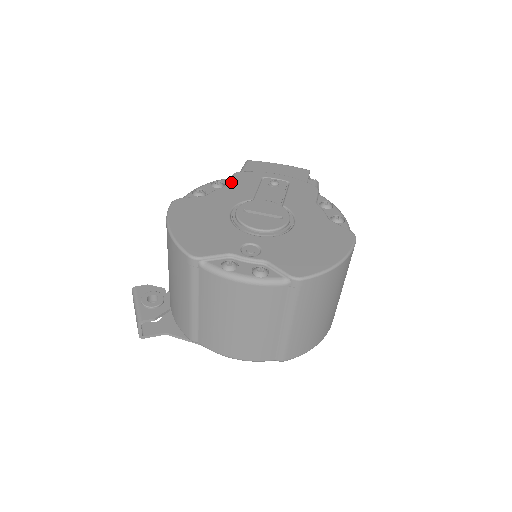
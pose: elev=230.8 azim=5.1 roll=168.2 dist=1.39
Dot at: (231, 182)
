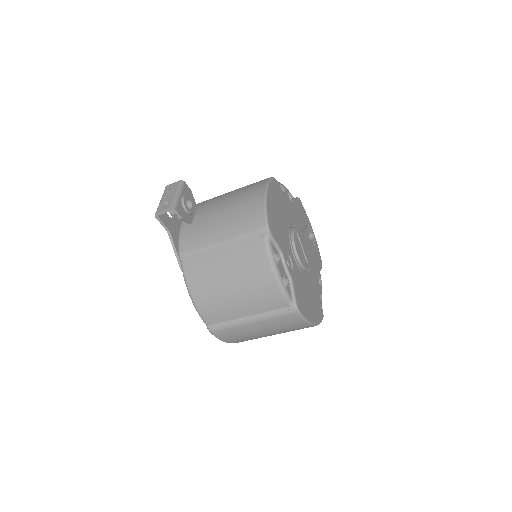
Dot at: (297, 205)
